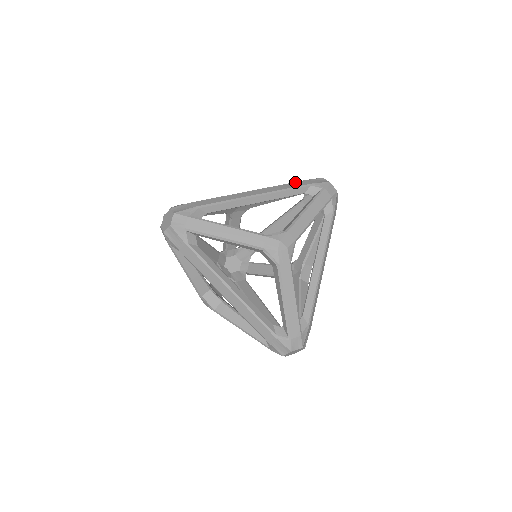
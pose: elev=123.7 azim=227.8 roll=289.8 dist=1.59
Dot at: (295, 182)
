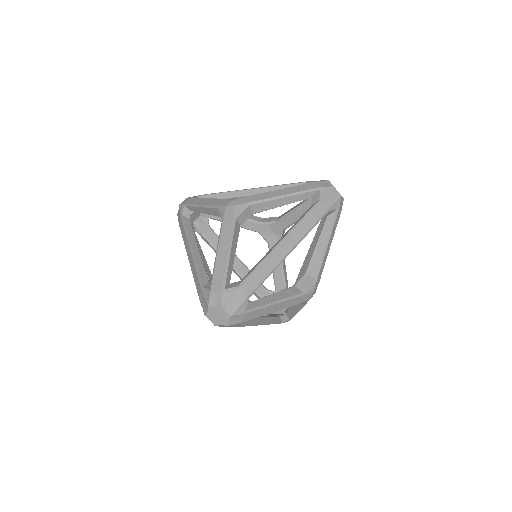
Dot at: occluded
